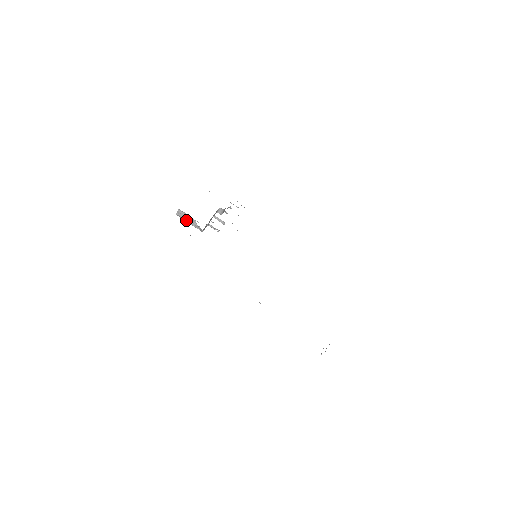
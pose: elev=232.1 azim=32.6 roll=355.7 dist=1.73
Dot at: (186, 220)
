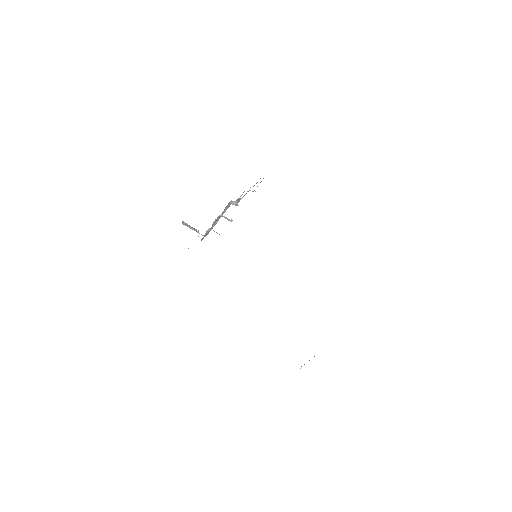
Dot at: (191, 228)
